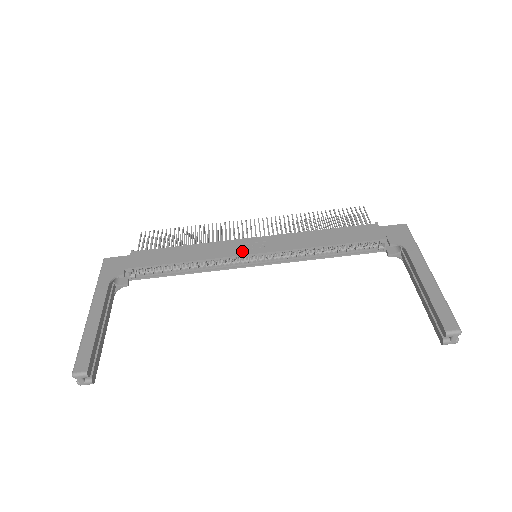
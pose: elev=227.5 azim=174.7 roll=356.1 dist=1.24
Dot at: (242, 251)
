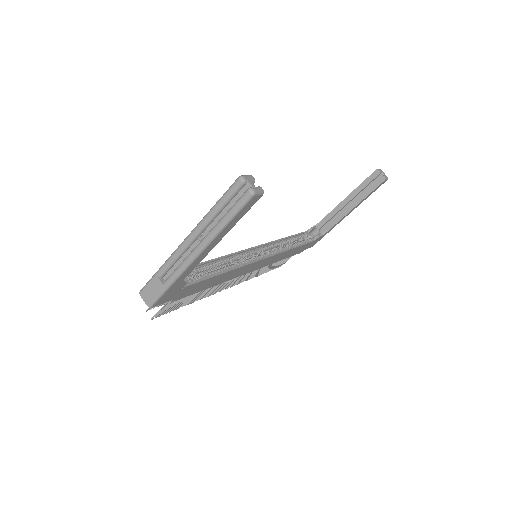
Dot at: occluded
